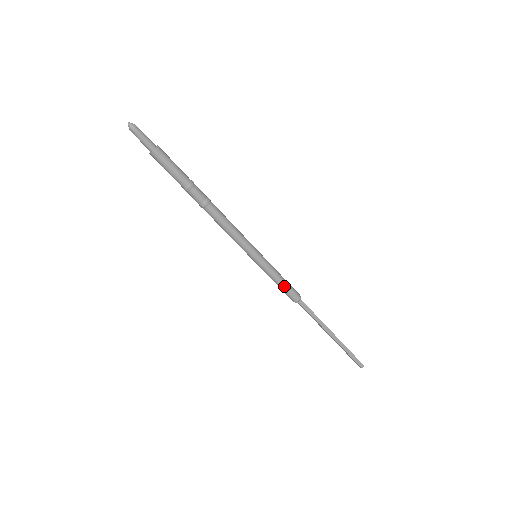
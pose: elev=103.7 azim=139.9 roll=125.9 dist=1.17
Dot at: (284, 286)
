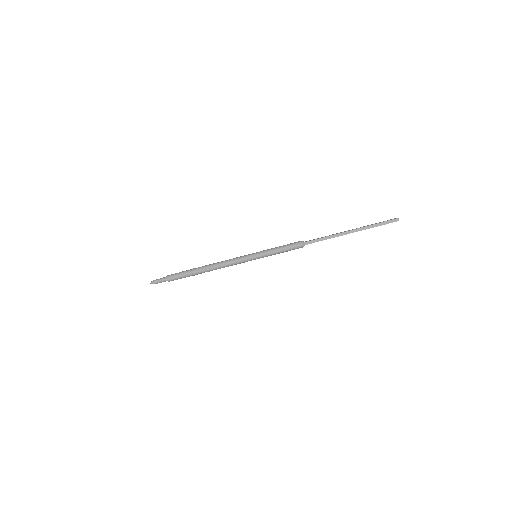
Dot at: (286, 250)
